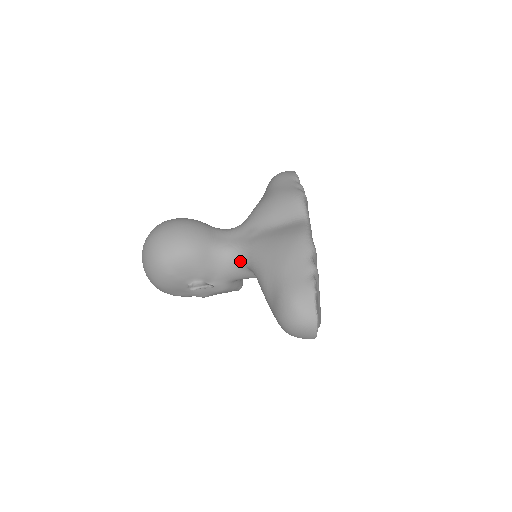
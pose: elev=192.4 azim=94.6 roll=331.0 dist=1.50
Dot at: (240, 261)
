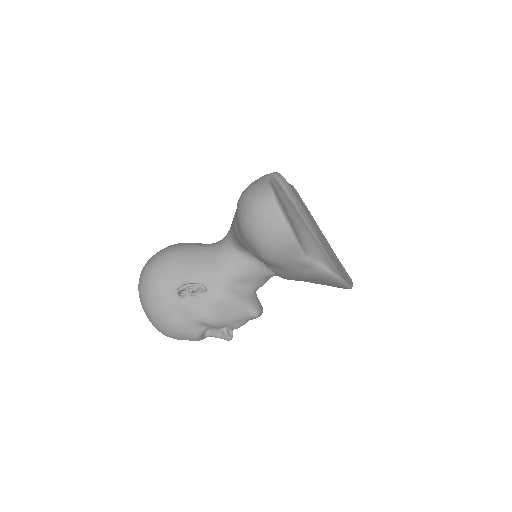
Dot at: (225, 245)
